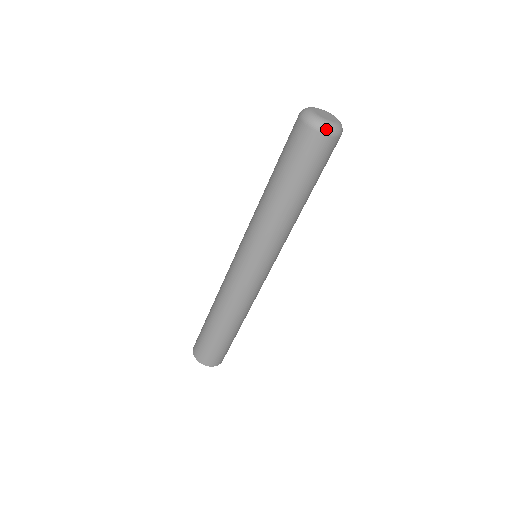
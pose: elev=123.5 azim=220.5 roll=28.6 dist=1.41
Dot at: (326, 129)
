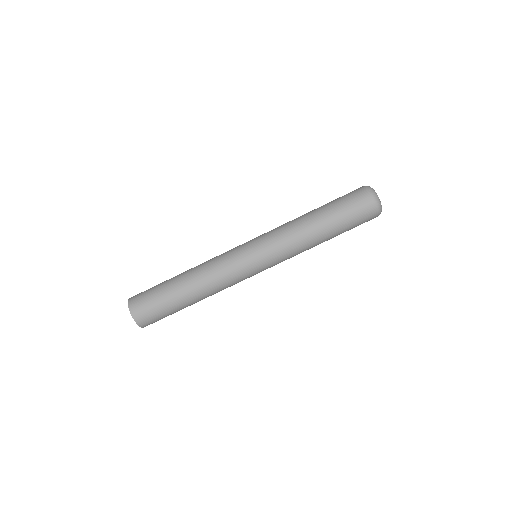
Dot at: (380, 211)
